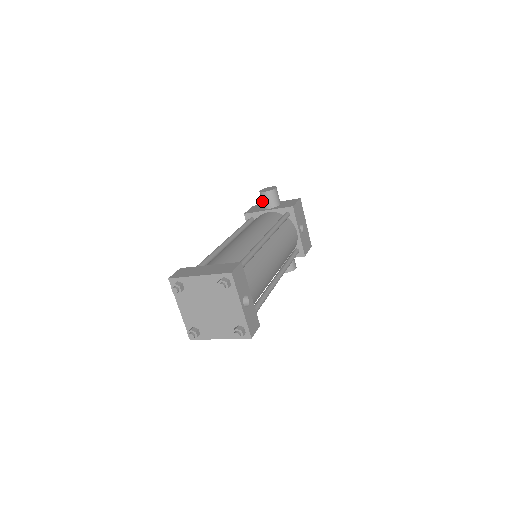
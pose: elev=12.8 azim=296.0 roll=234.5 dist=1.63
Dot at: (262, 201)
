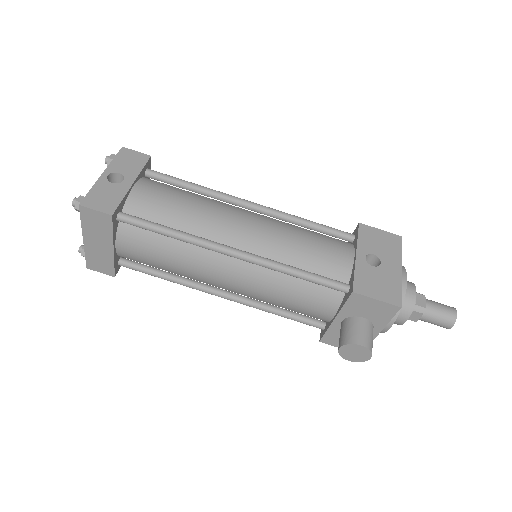
Dot at: occluded
